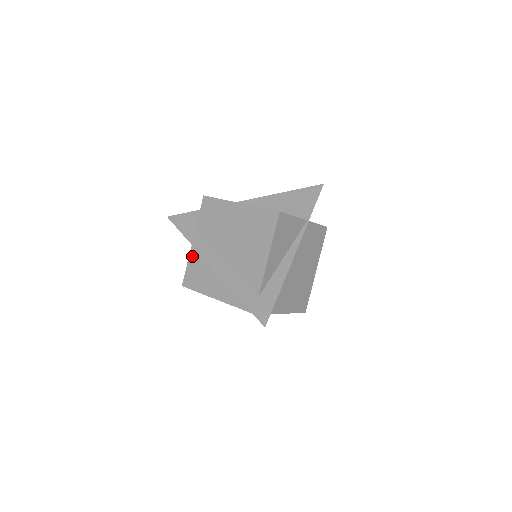
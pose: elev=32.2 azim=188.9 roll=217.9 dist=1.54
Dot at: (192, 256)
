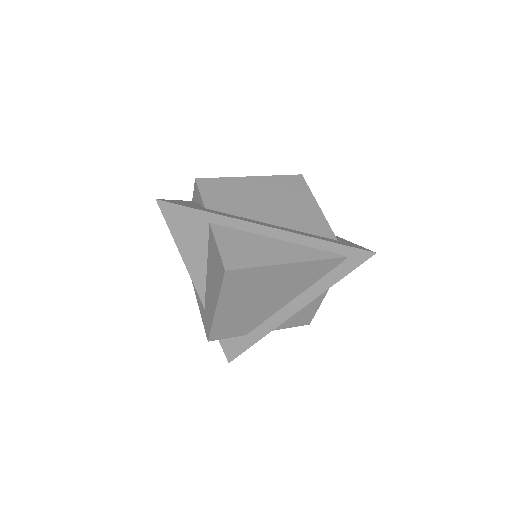
Dot at: (220, 234)
